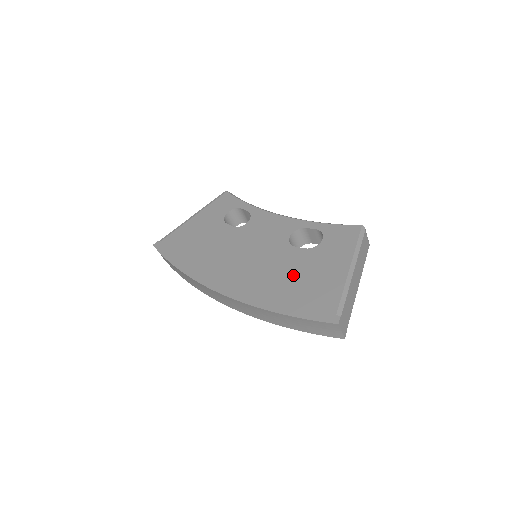
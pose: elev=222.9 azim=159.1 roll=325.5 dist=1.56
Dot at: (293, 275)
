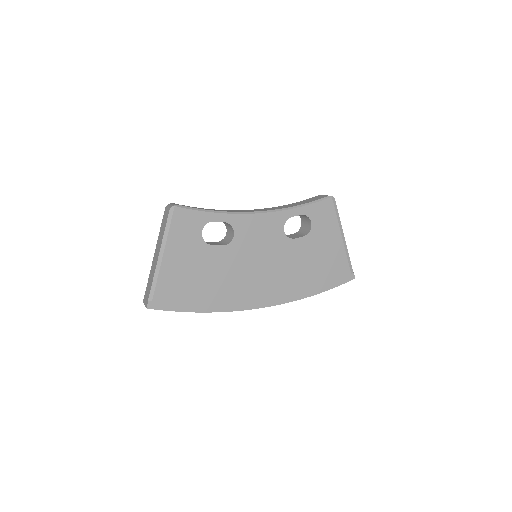
Dot at: (309, 263)
